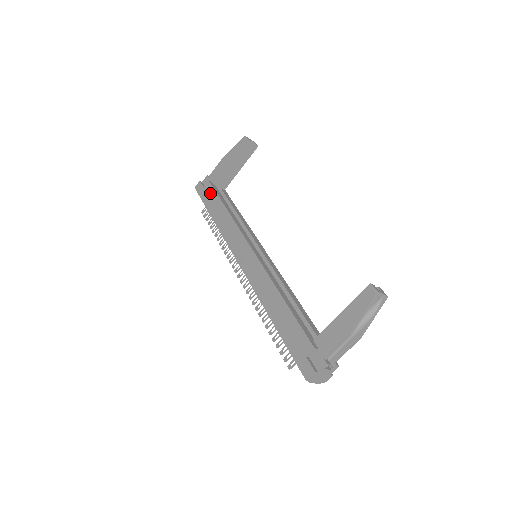
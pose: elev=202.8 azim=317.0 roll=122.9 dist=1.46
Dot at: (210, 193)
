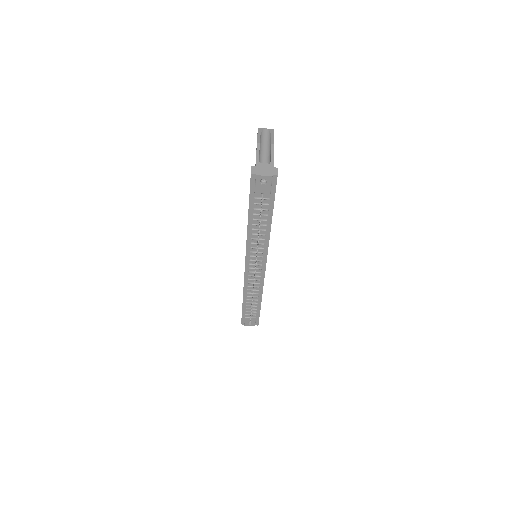
Dot at: occluded
